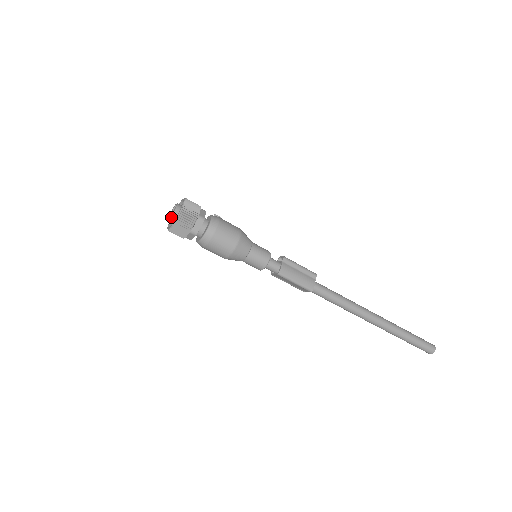
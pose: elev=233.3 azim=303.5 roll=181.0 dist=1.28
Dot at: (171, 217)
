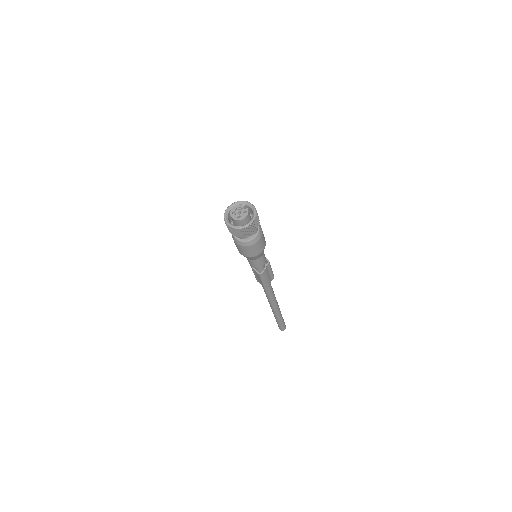
Dot at: (239, 220)
